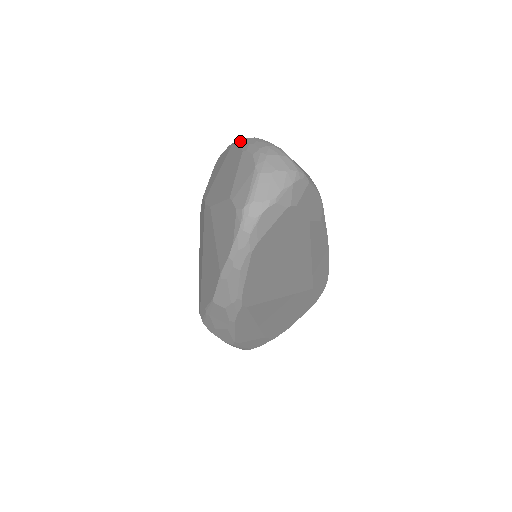
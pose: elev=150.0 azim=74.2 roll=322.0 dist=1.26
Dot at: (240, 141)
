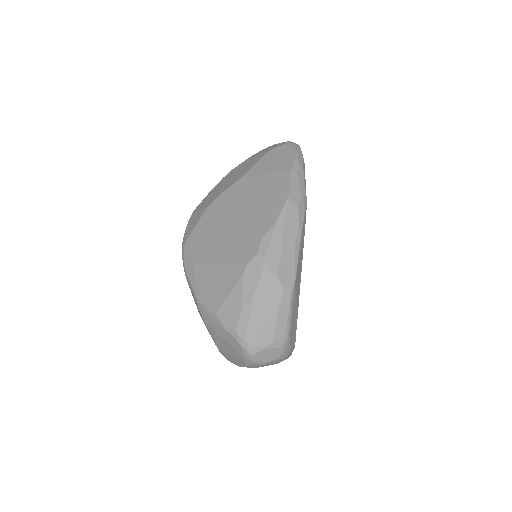
Dot at: (234, 168)
